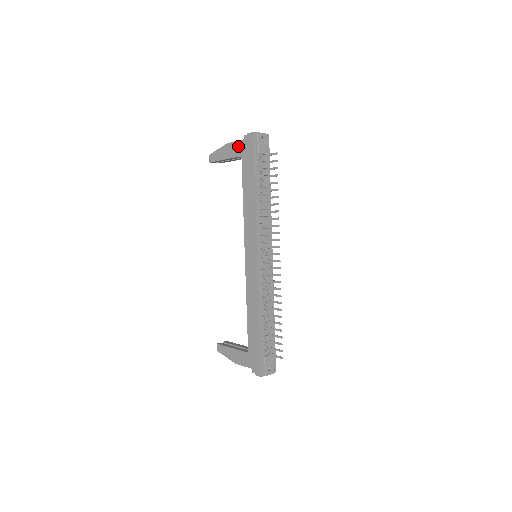
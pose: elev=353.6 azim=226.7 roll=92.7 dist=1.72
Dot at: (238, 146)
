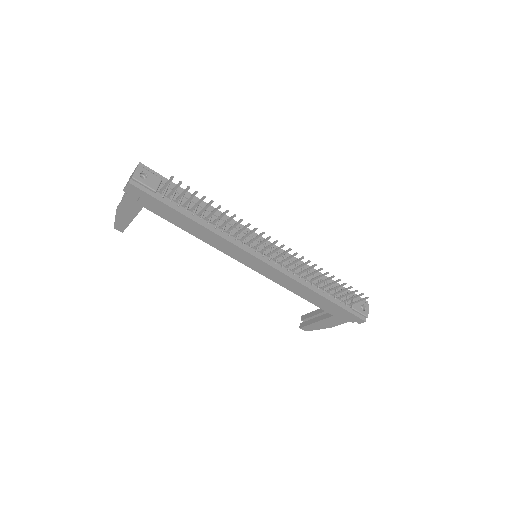
Dot at: (130, 202)
